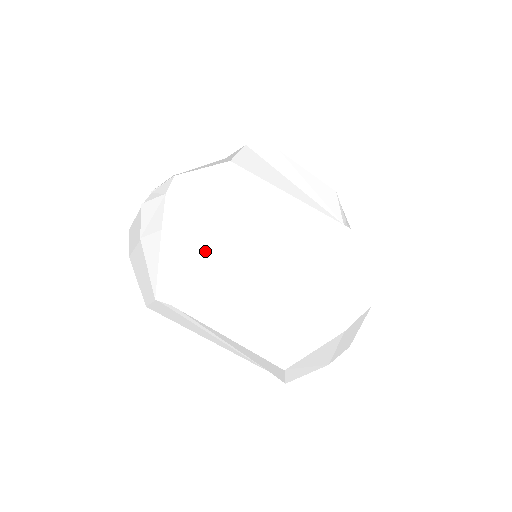
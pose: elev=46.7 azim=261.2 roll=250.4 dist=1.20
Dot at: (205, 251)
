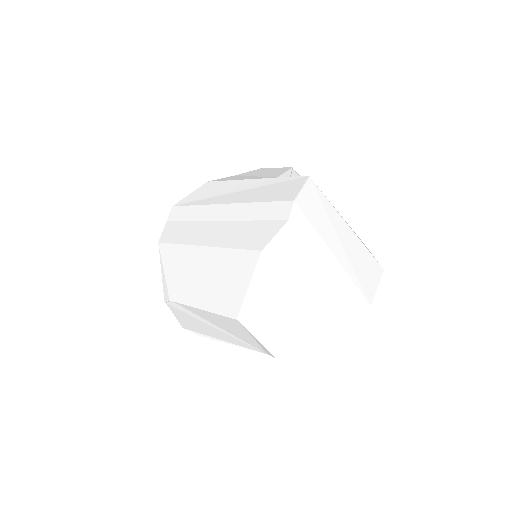
Dot at: (179, 242)
